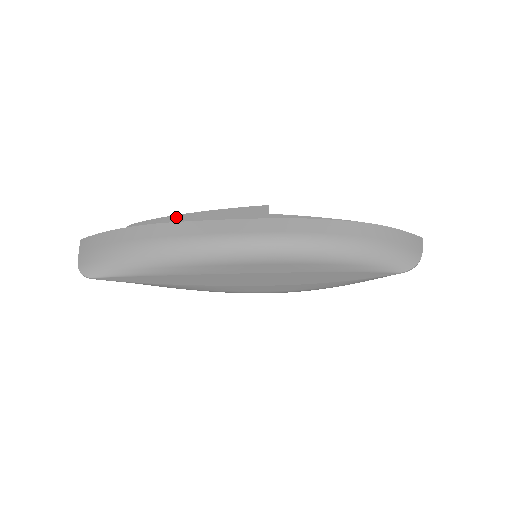
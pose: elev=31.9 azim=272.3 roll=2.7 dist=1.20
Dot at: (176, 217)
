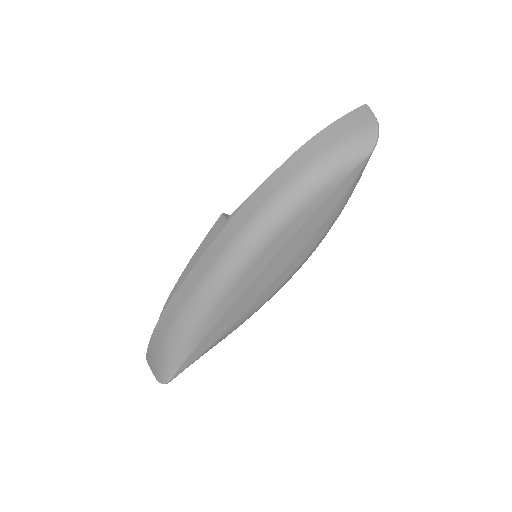
Dot at: (176, 287)
